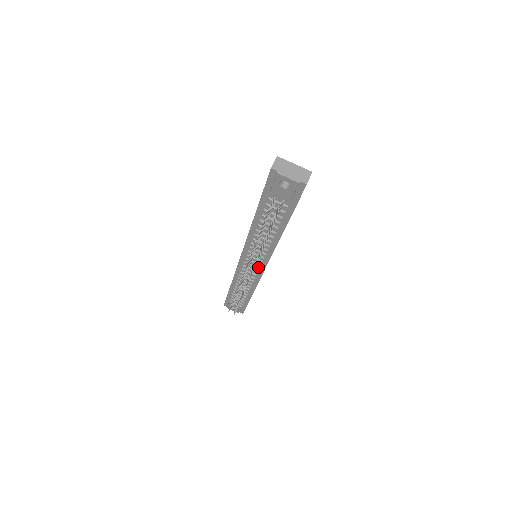
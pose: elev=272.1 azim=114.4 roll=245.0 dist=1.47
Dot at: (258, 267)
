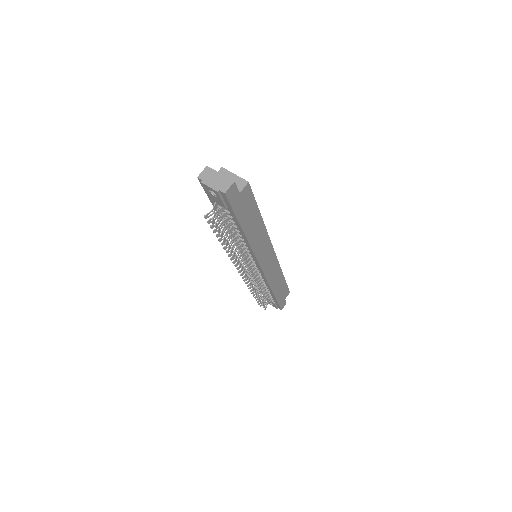
Dot at: (256, 267)
